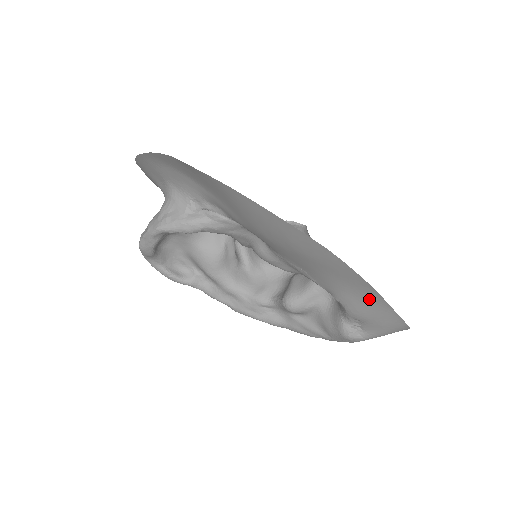
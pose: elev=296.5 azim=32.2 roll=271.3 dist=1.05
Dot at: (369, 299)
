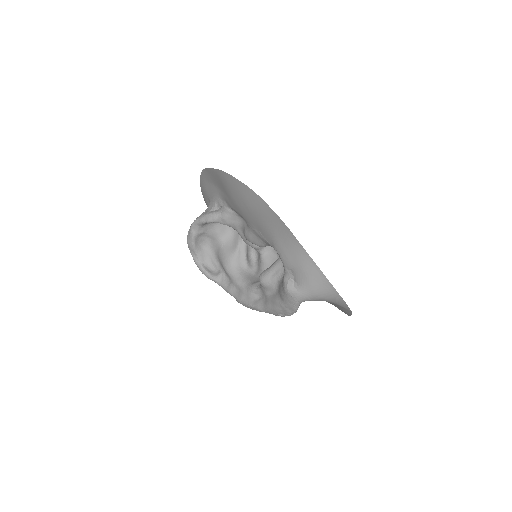
Dot at: (287, 239)
